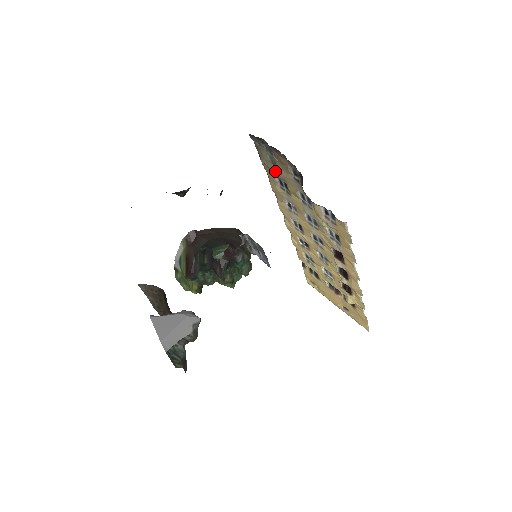
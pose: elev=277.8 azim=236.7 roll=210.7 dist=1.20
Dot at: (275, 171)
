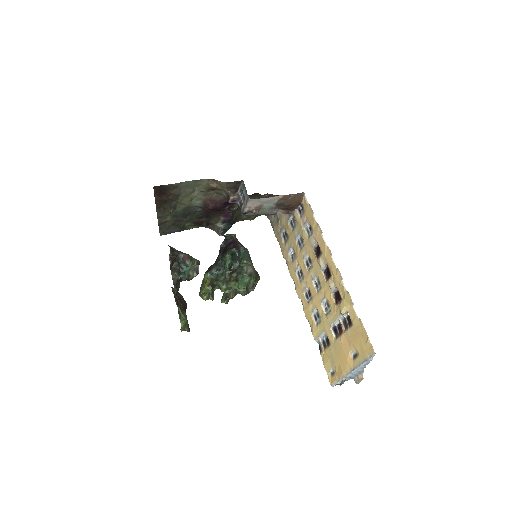
Dot at: (279, 227)
